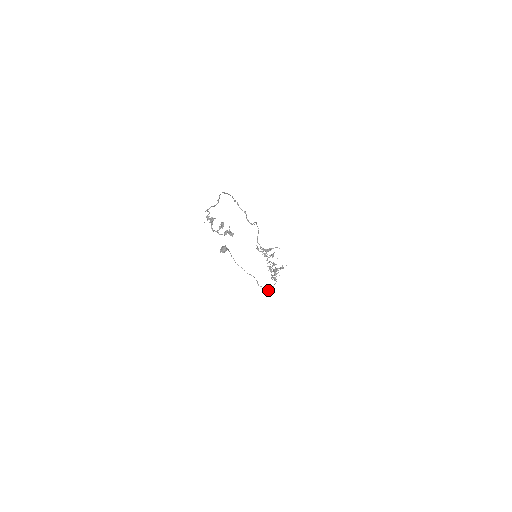
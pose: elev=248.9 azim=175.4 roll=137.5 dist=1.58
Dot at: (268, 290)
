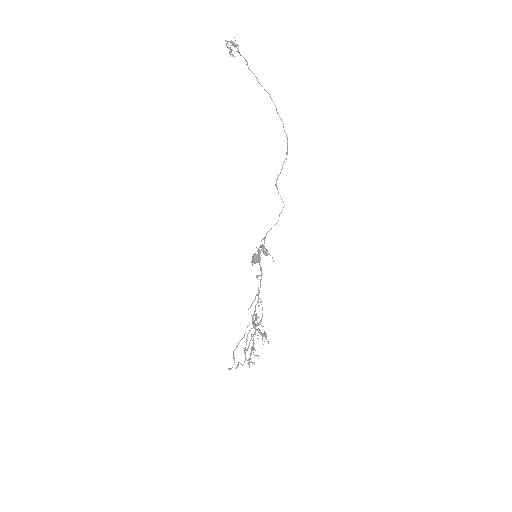
Dot at: occluded
